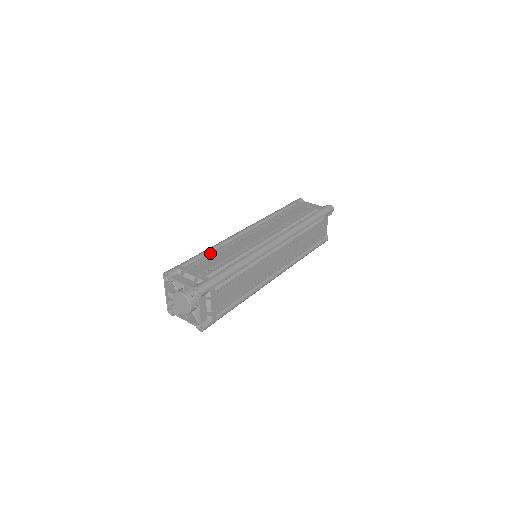
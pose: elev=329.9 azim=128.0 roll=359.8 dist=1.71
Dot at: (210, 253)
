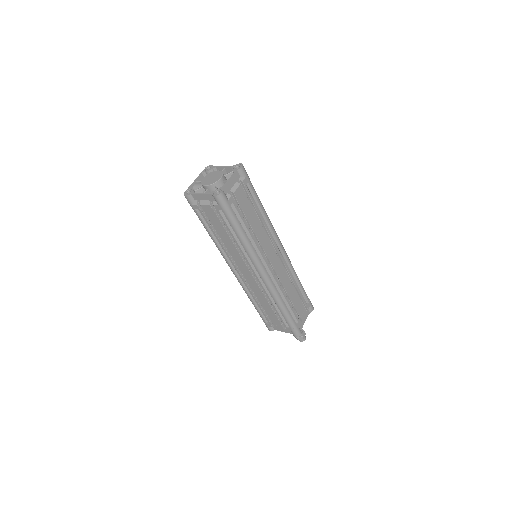
Dot at: occluded
